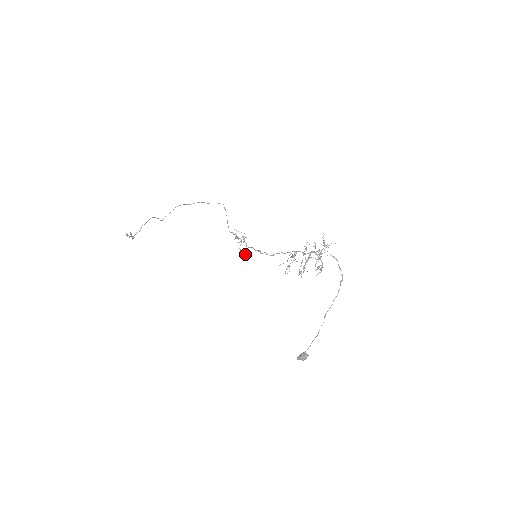
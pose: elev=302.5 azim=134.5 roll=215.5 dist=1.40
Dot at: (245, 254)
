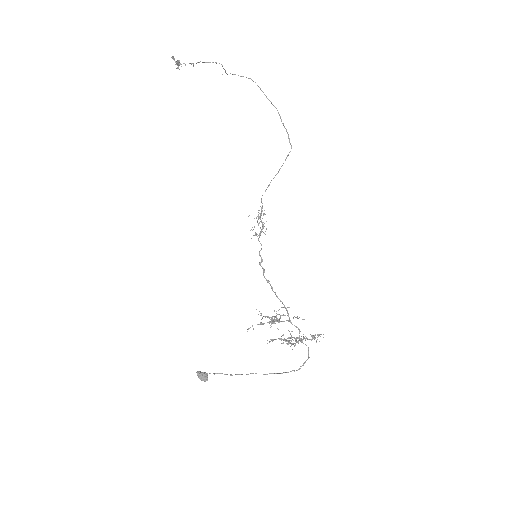
Dot at: (251, 238)
